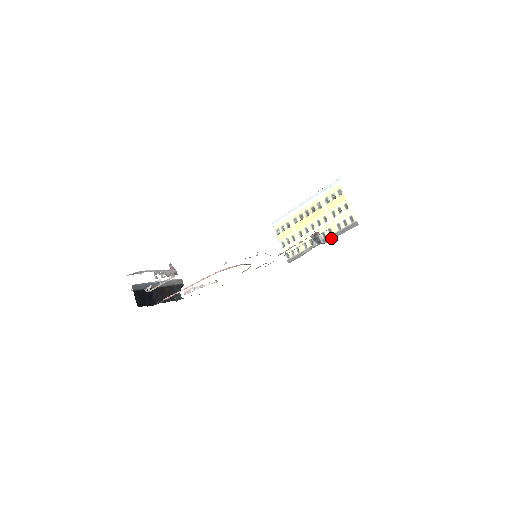
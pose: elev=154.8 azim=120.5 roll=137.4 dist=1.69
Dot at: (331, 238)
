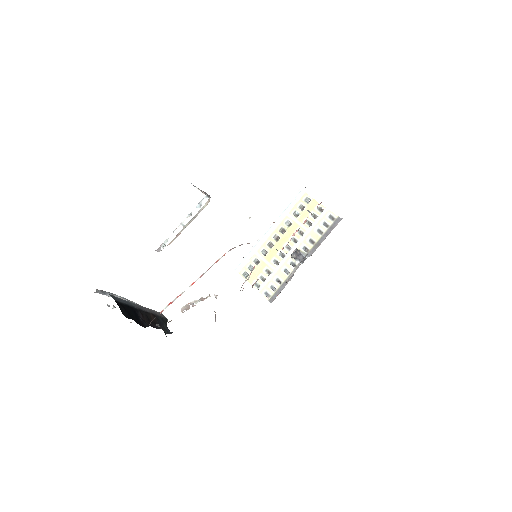
Dot at: (316, 247)
